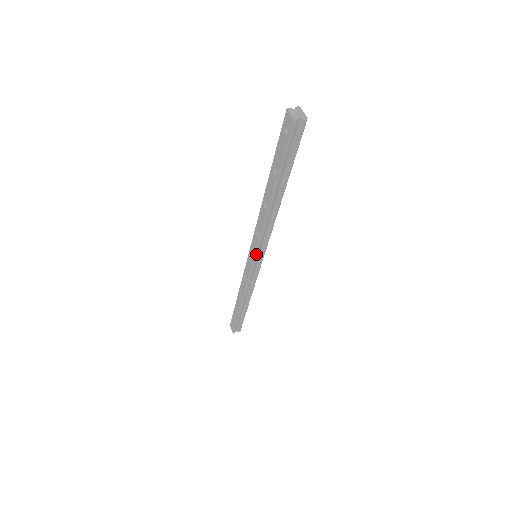
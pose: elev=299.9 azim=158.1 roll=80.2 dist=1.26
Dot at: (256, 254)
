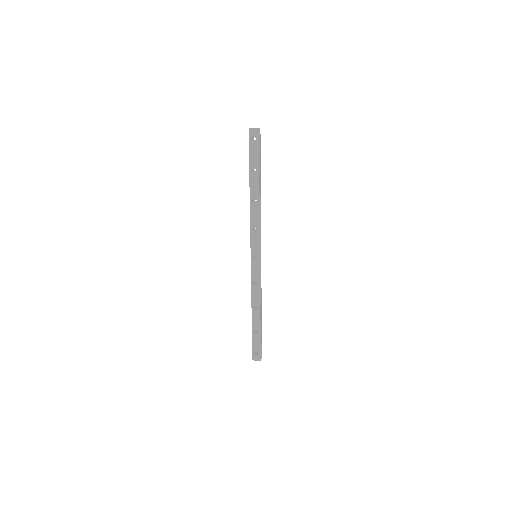
Dot at: (259, 248)
